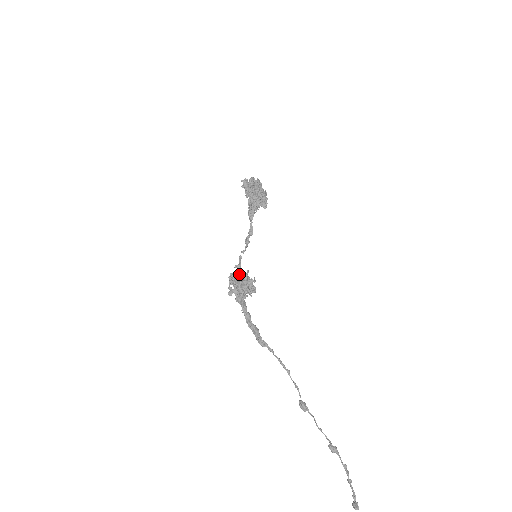
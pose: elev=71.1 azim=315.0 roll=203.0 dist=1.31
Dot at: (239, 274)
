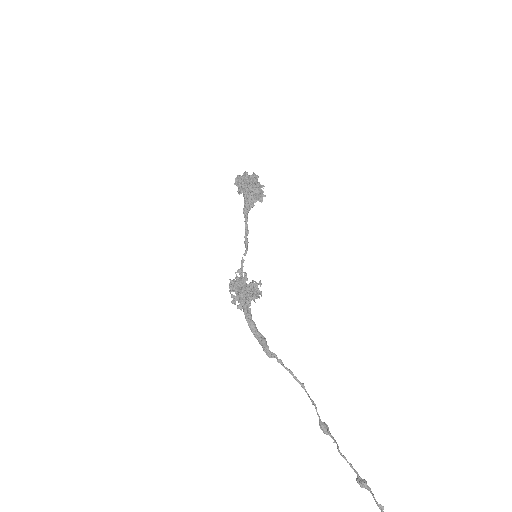
Dot at: (236, 278)
